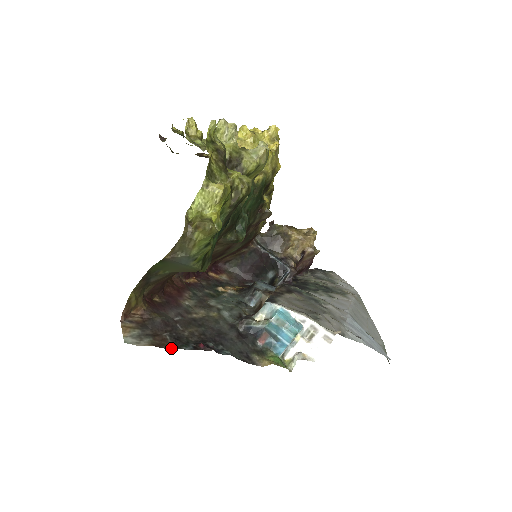
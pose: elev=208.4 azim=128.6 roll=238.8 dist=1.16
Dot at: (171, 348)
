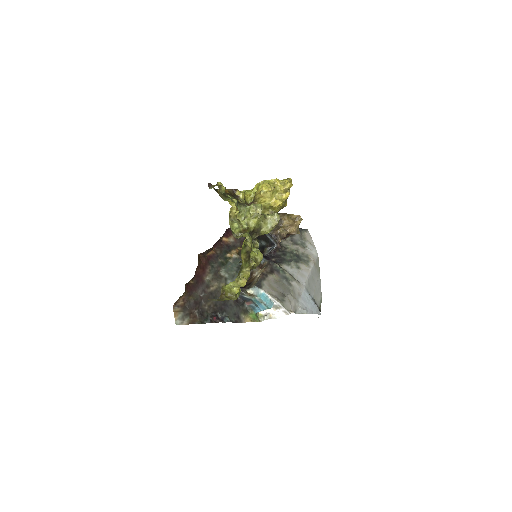
Dot at: occluded
